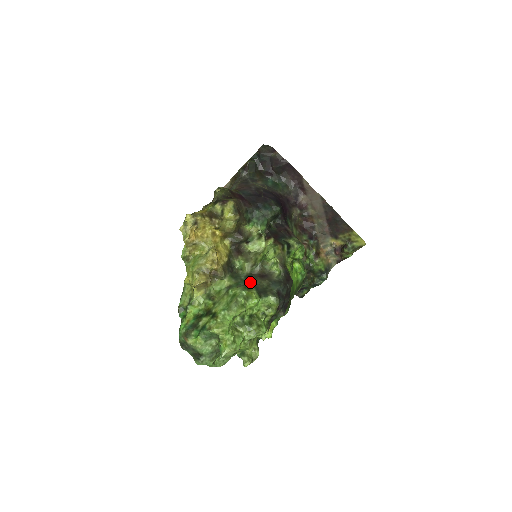
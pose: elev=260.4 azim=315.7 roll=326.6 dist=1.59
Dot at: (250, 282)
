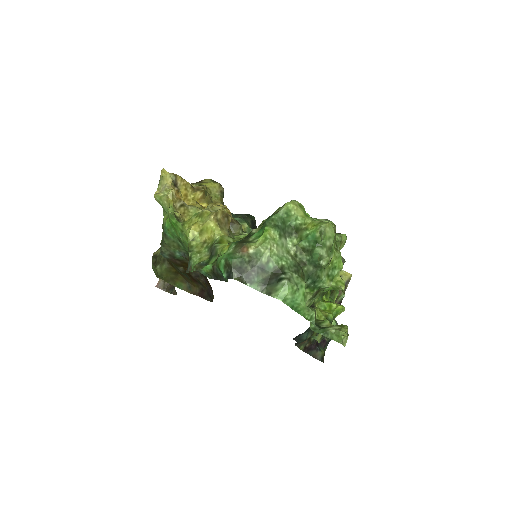
Dot at: occluded
